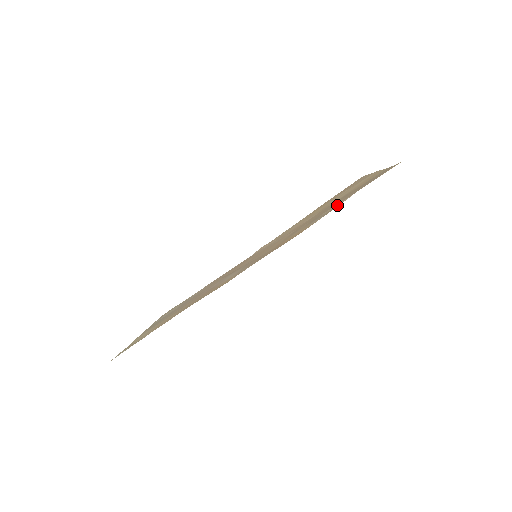
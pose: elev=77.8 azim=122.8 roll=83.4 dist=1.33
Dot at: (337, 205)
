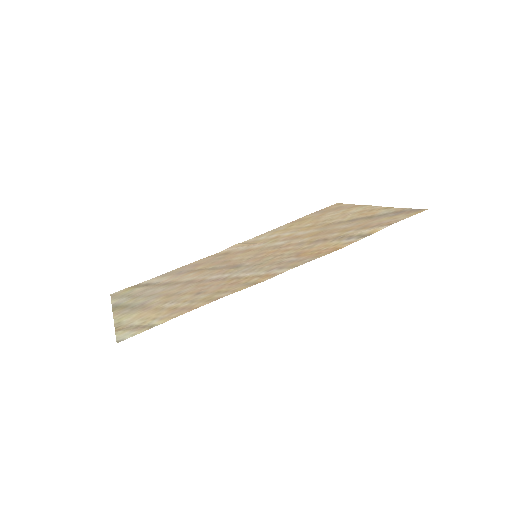
Dot at: (371, 231)
